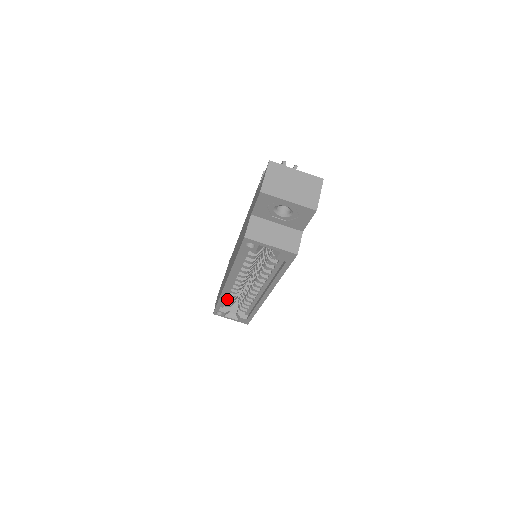
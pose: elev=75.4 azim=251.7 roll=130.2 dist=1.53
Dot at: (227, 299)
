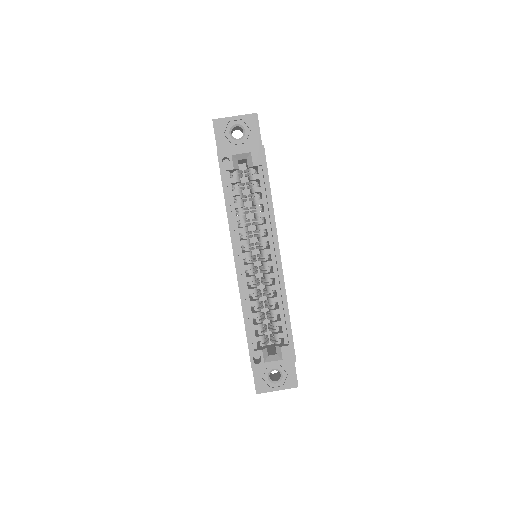
Dot at: (252, 317)
